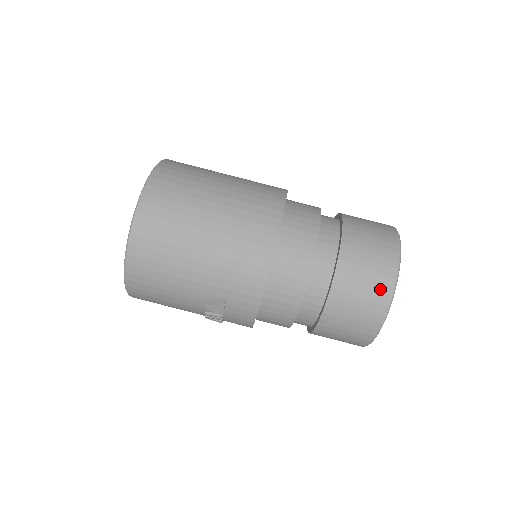
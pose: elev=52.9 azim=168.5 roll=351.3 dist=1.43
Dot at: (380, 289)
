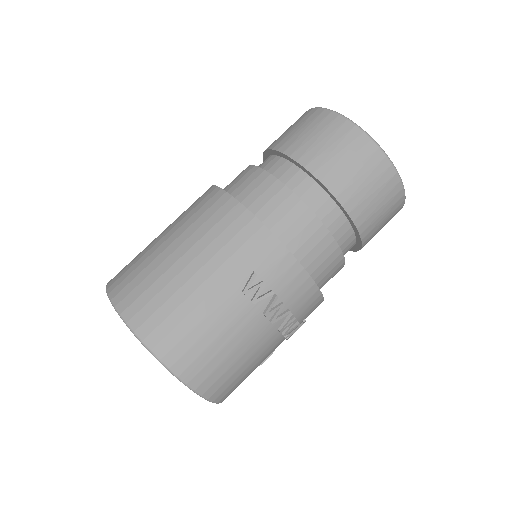
Dot at: (333, 126)
